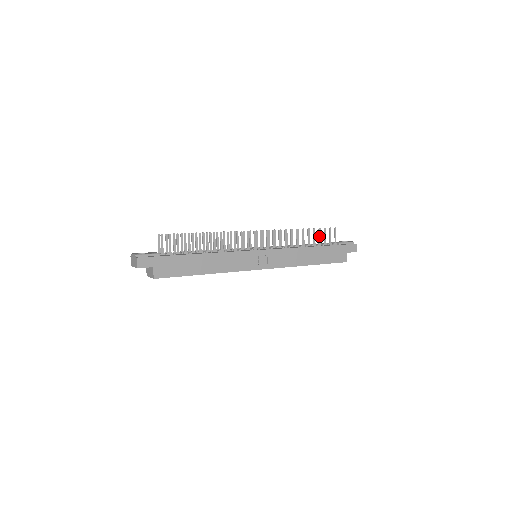
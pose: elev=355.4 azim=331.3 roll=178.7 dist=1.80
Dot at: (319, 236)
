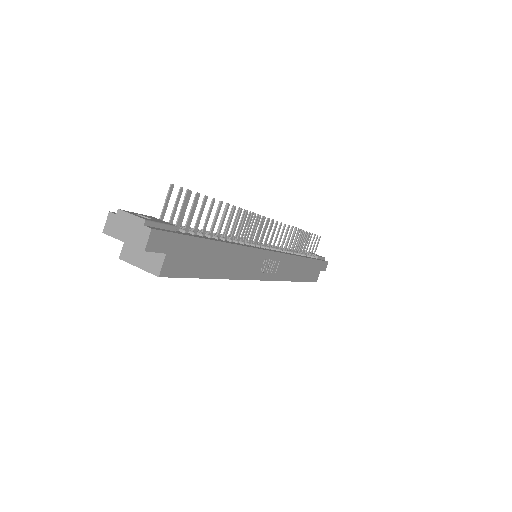
Dot at: (309, 243)
